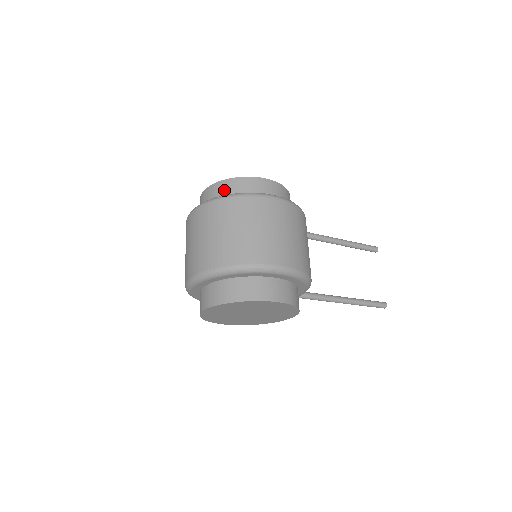
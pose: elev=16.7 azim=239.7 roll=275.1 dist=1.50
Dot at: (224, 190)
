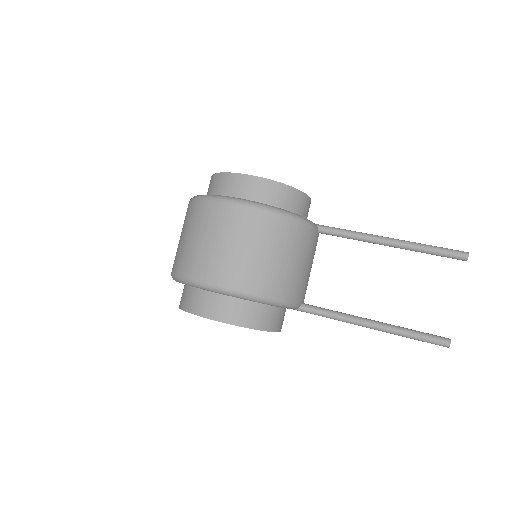
Dot at: (209, 187)
